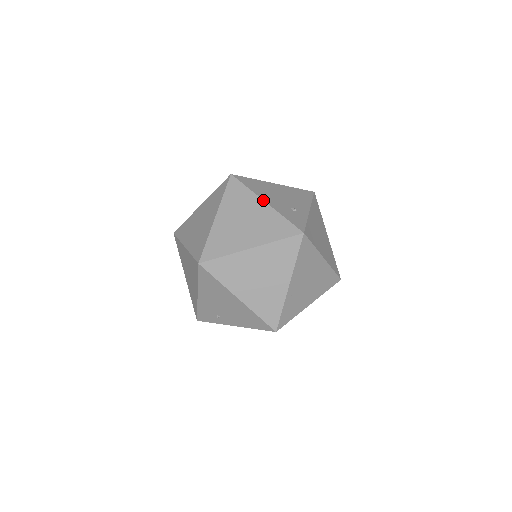
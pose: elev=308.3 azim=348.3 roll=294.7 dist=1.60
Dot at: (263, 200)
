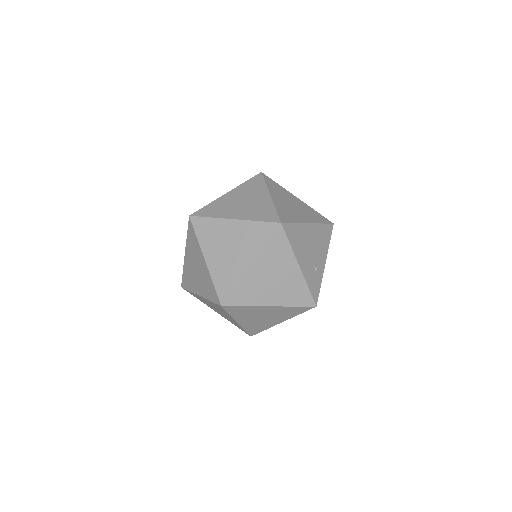
Dot at: (298, 264)
